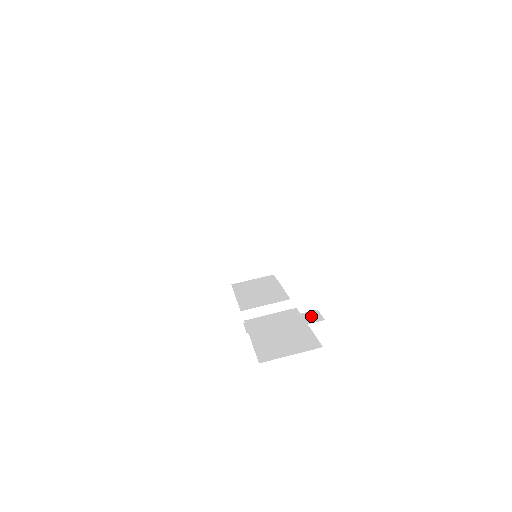
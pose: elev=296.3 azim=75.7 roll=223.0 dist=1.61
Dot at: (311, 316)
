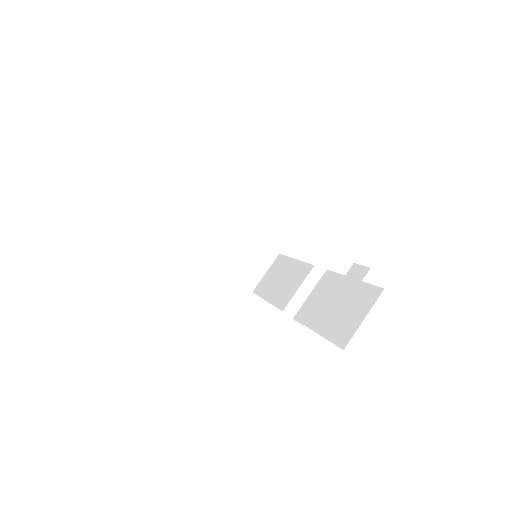
Dot at: (354, 274)
